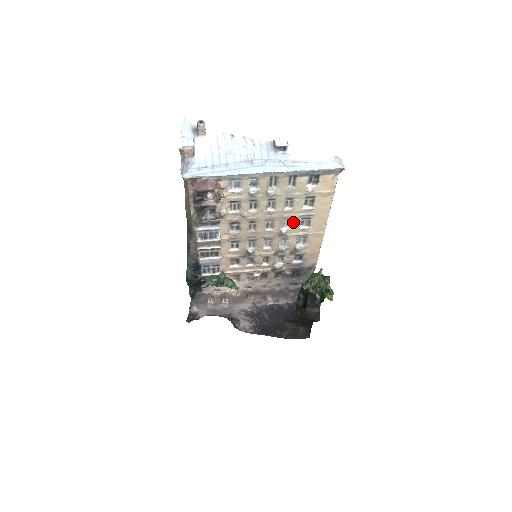
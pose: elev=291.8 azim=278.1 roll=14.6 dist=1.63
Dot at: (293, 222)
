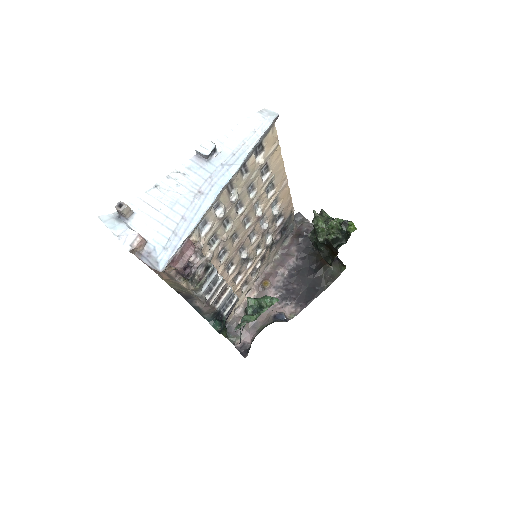
Dot at: (261, 199)
